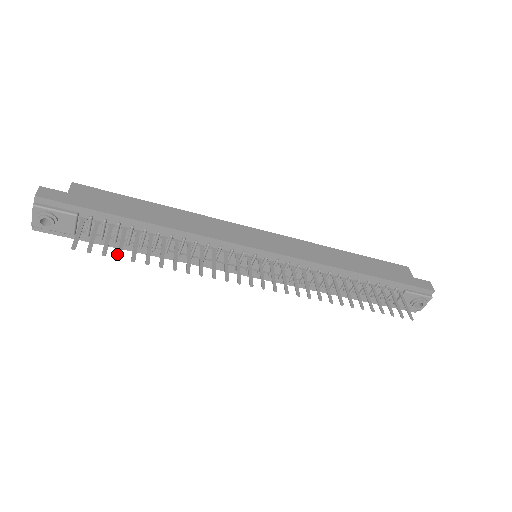
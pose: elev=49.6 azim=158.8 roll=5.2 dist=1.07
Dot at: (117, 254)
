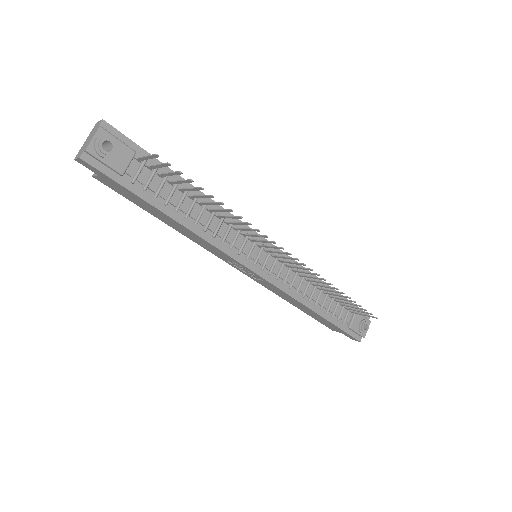
Dot at: (188, 179)
